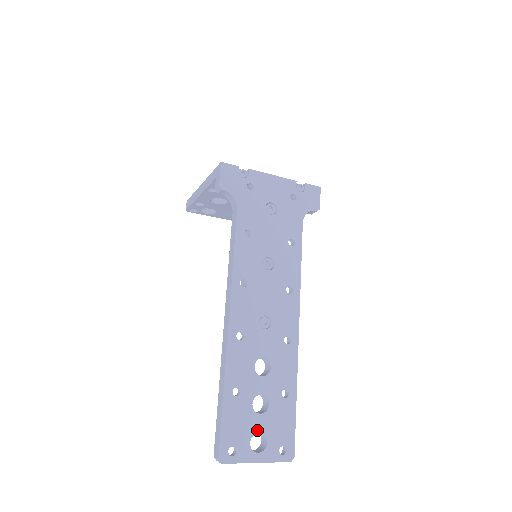
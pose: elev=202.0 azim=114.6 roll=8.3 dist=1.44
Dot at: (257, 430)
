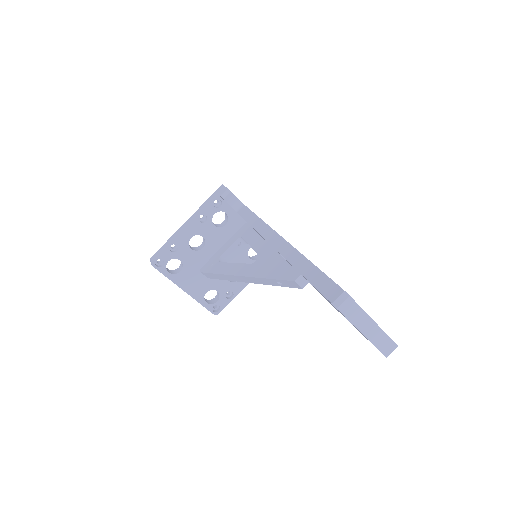
Dot at: occluded
